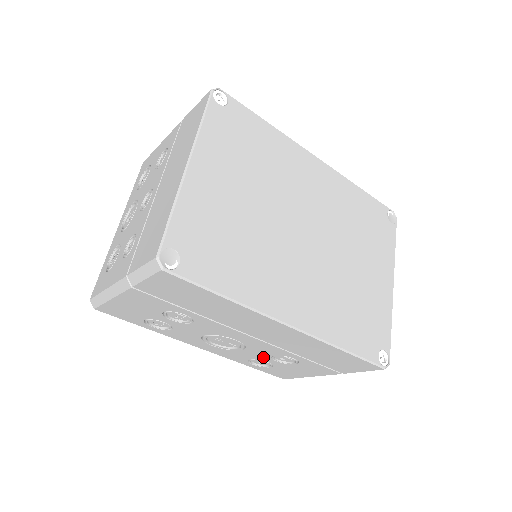
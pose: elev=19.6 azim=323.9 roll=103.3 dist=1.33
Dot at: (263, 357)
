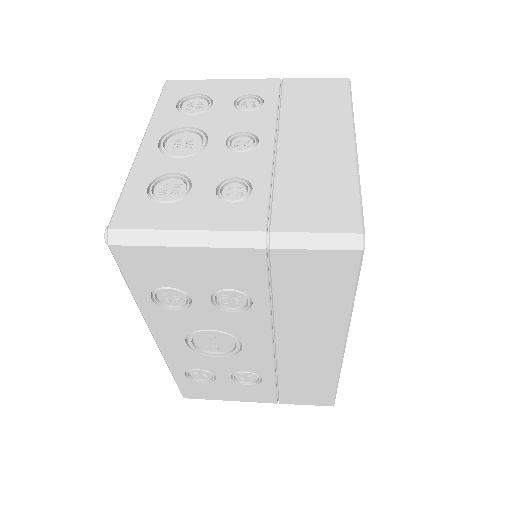
Dot at: (225, 370)
